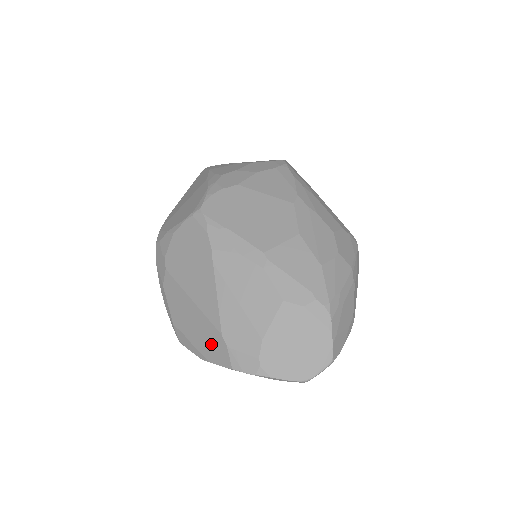
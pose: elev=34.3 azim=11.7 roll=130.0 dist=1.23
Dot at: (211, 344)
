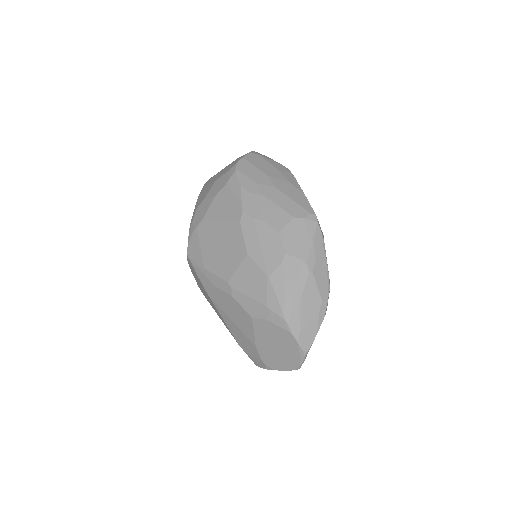
Dot at: occluded
